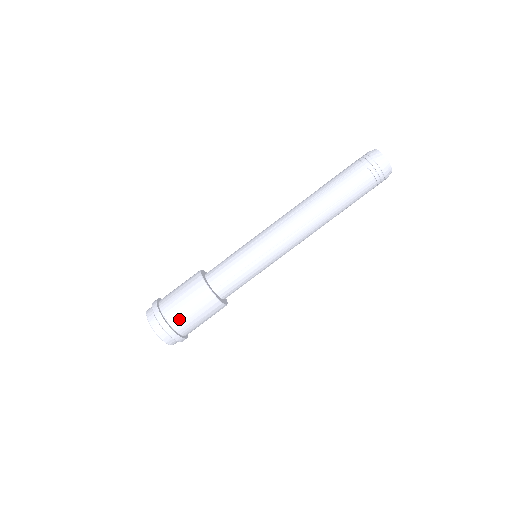
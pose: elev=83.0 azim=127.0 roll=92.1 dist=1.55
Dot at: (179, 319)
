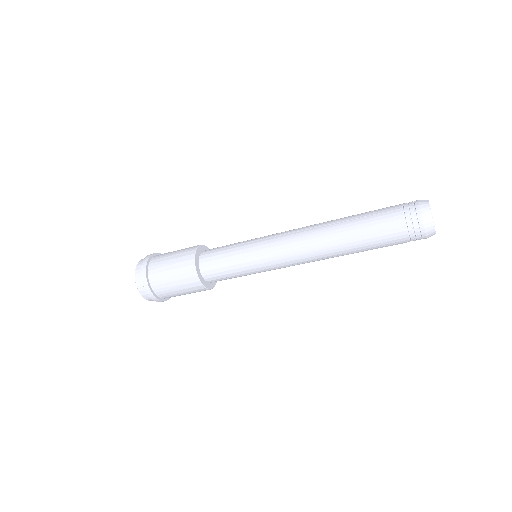
Dot at: occluded
